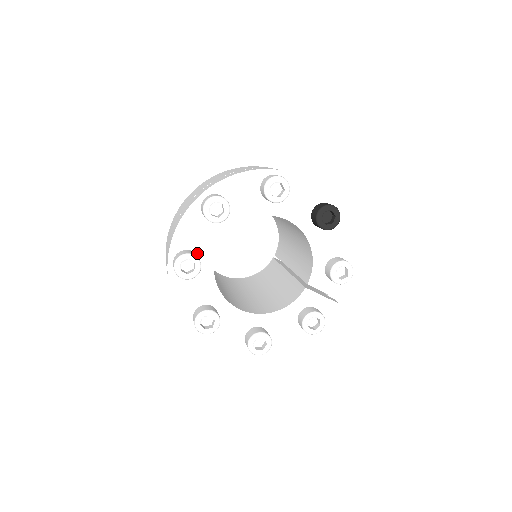
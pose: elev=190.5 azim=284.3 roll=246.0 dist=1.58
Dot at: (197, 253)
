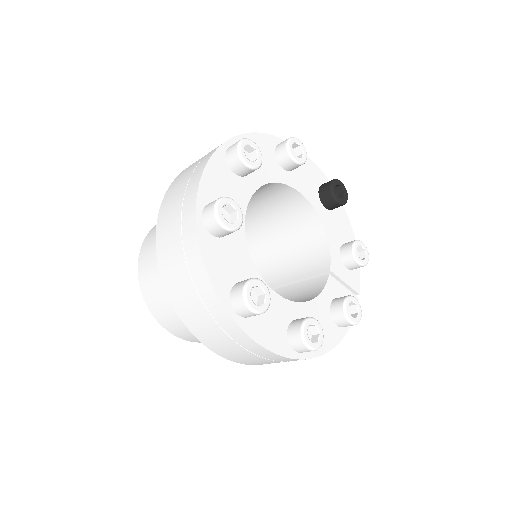
Dot at: occluded
